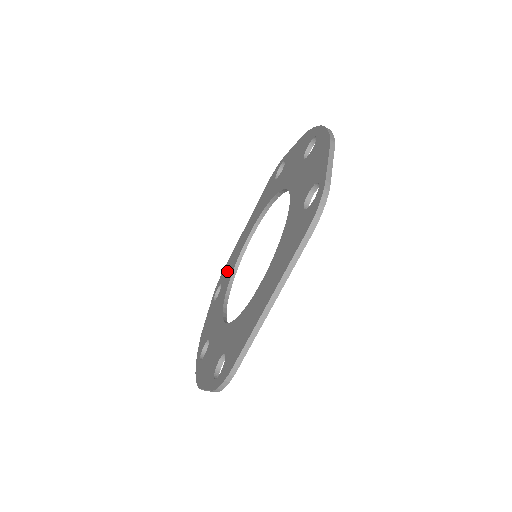
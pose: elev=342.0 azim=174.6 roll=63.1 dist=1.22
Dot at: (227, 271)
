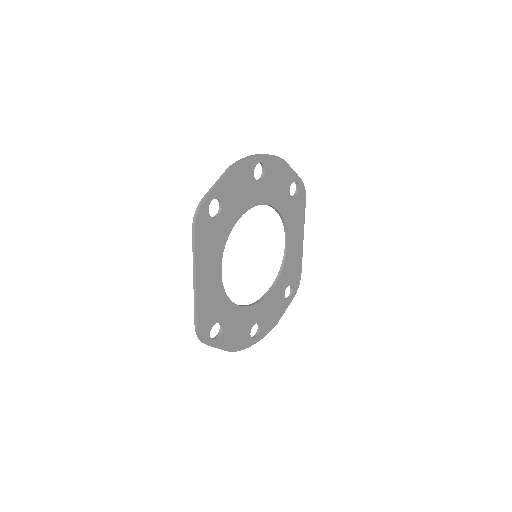
Dot at: occluded
